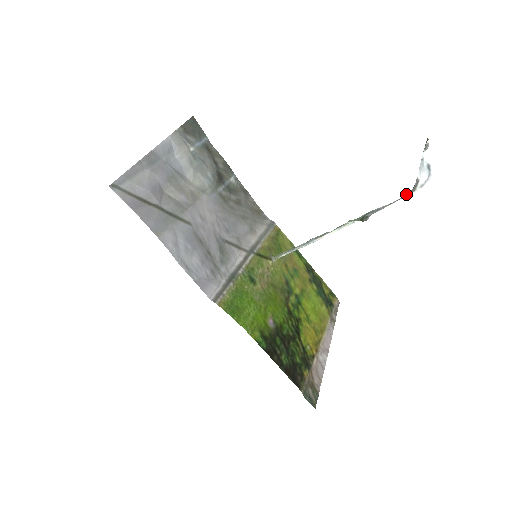
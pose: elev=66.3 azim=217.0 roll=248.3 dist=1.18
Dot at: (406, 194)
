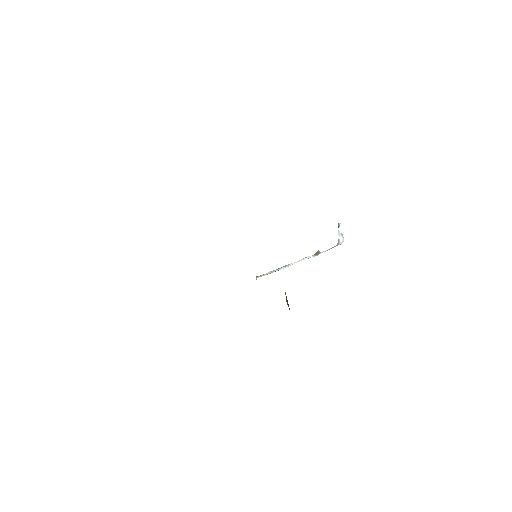
Dot at: (335, 246)
